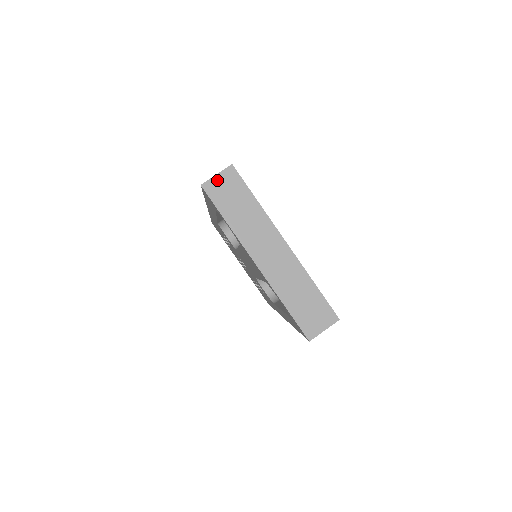
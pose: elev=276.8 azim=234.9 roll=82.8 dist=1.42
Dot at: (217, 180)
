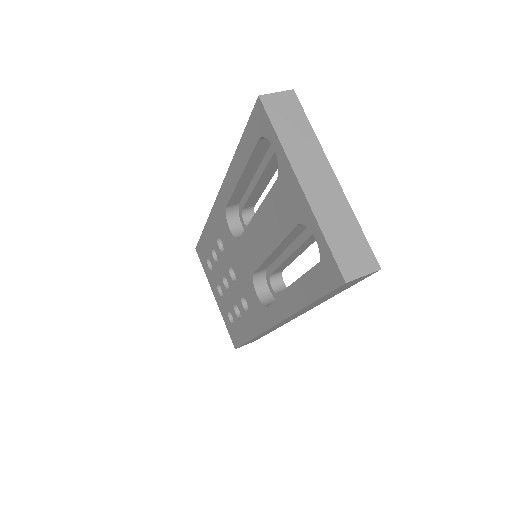
Dot at: (276, 97)
